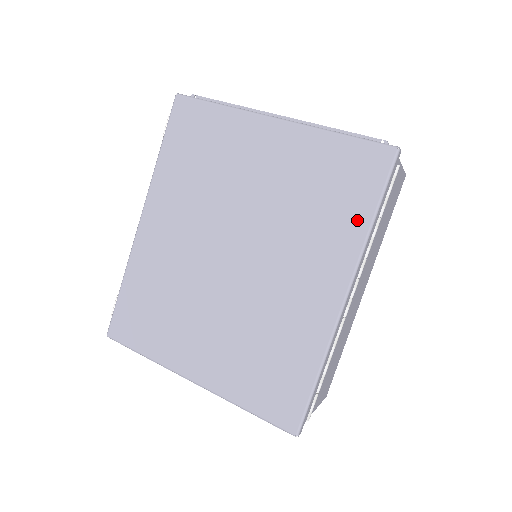
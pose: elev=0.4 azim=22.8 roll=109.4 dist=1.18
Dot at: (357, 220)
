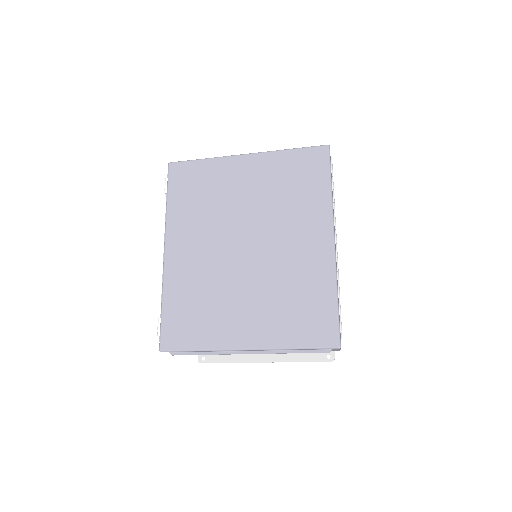
Dot at: (321, 191)
